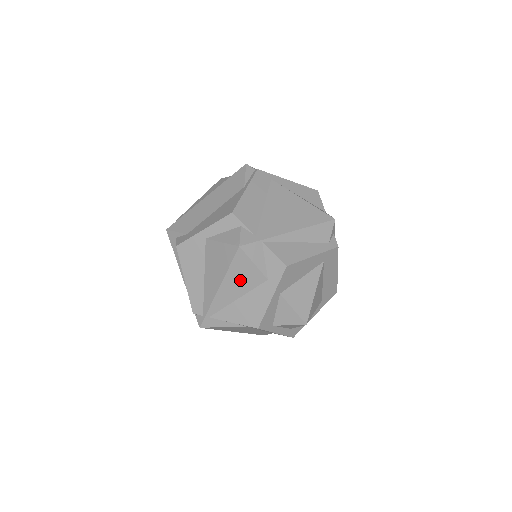
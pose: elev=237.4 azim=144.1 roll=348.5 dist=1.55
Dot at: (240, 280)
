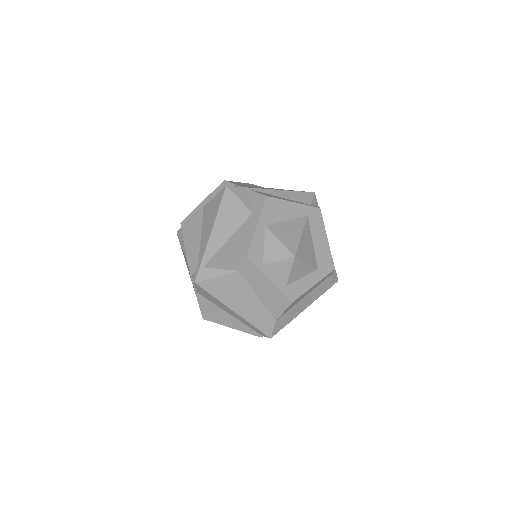
Dot at: (229, 219)
